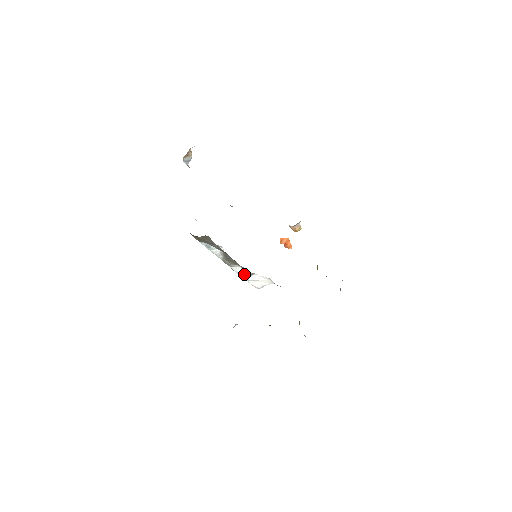
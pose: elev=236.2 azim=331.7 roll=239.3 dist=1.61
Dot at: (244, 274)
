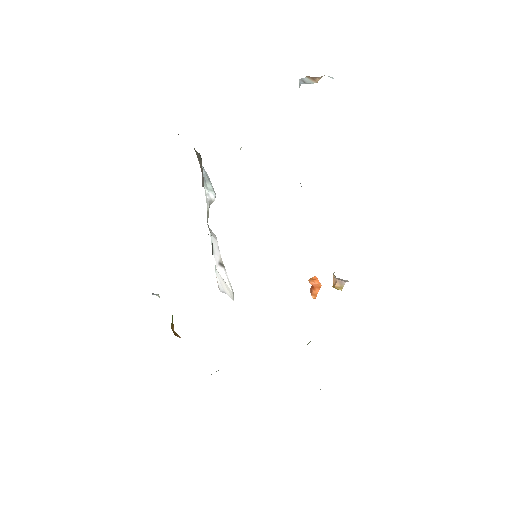
Dot at: (217, 256)
